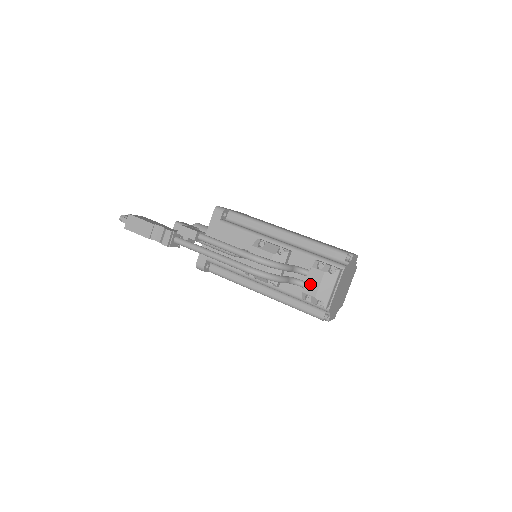
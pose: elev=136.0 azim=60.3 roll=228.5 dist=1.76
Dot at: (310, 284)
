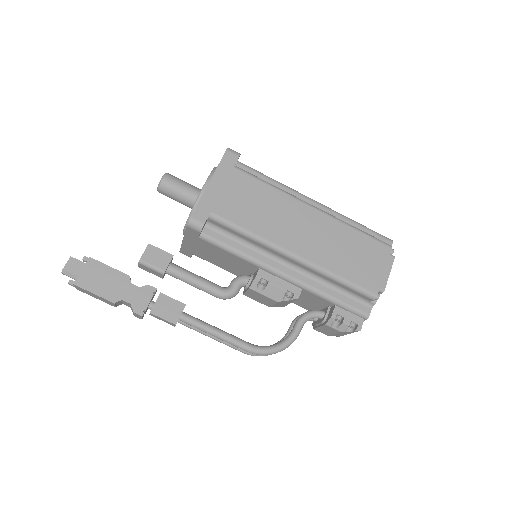
Dot at: (322, 330)
